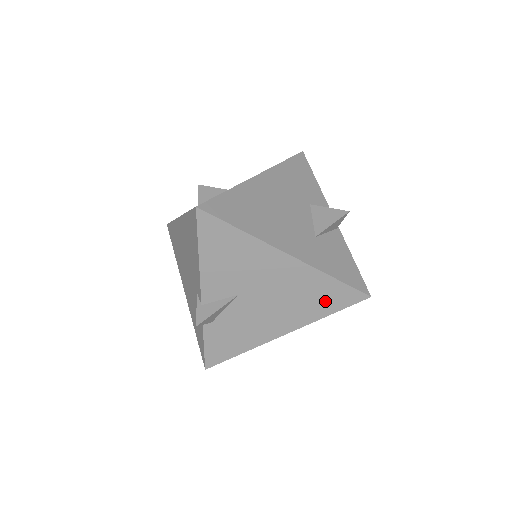
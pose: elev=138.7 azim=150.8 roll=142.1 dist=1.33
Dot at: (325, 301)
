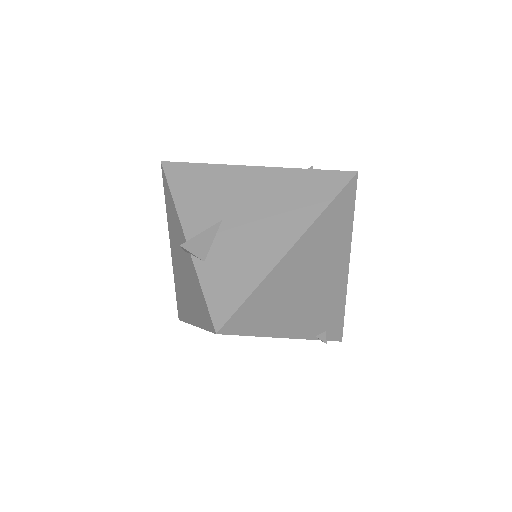
Dot at: (314, 193)
